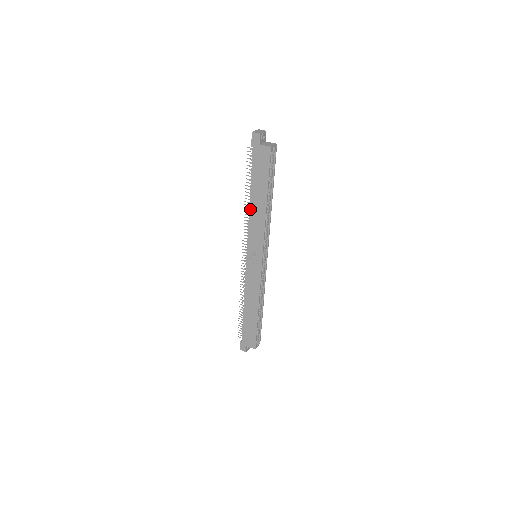
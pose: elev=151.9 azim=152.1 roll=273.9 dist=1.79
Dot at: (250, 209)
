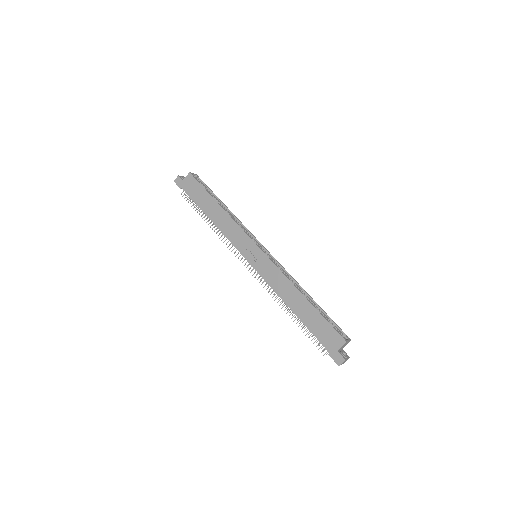
Dot at: (216, 225)
